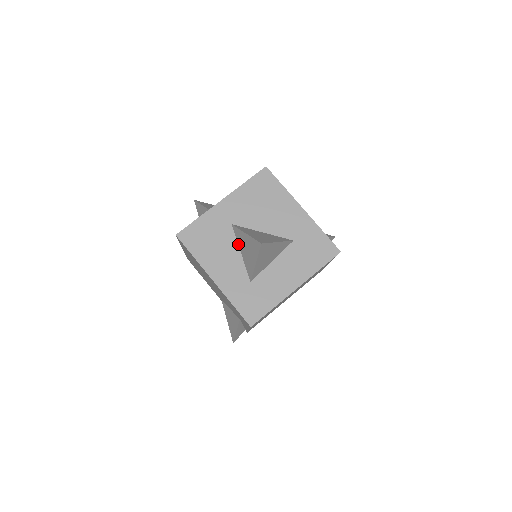
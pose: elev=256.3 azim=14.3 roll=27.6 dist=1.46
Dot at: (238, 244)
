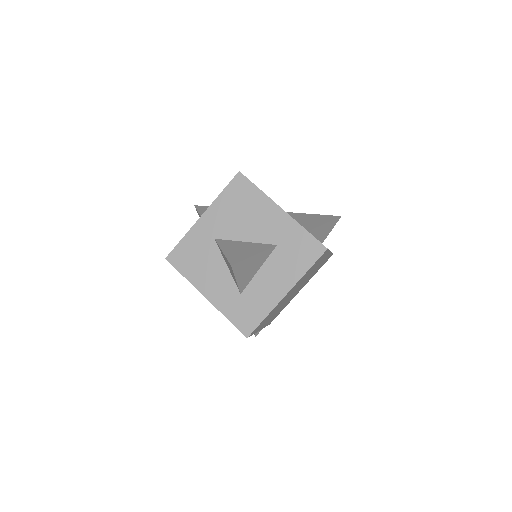
Dot at: (223, 258)
